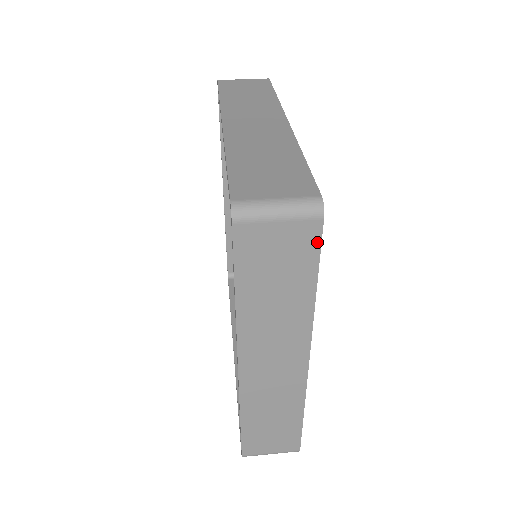
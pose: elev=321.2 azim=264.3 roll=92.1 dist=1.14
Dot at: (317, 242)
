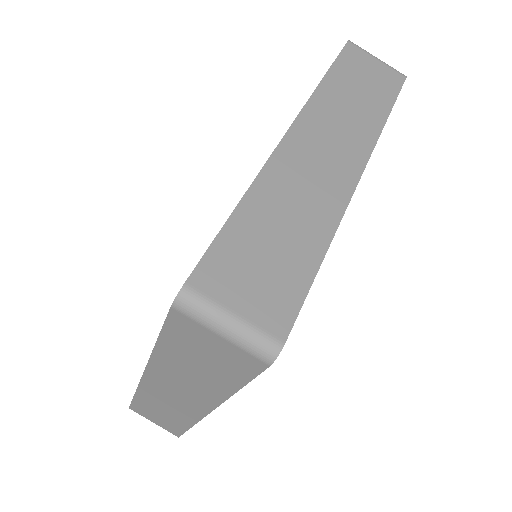
Dot at: (254, 372)
